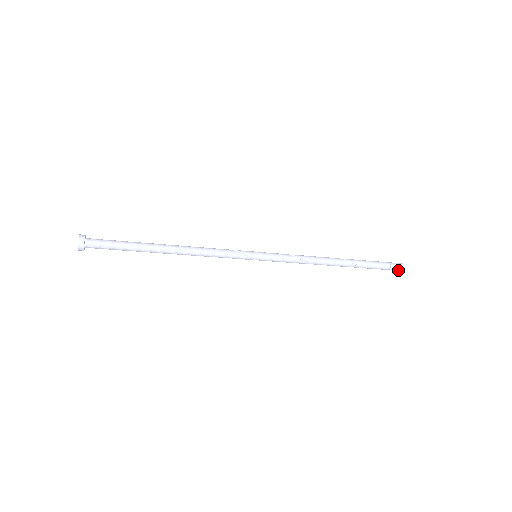
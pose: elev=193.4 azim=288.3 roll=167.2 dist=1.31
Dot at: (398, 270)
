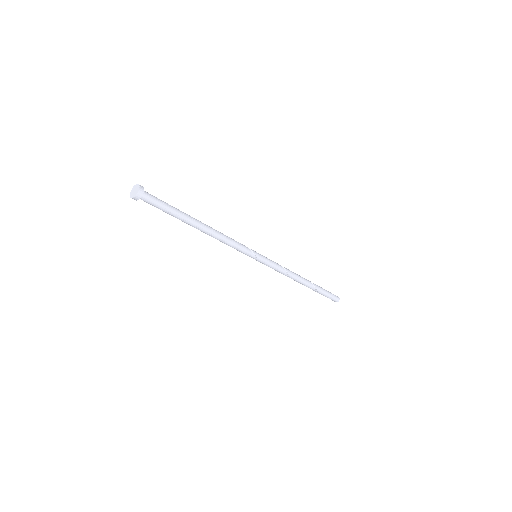
Dot at: (335, 300)
